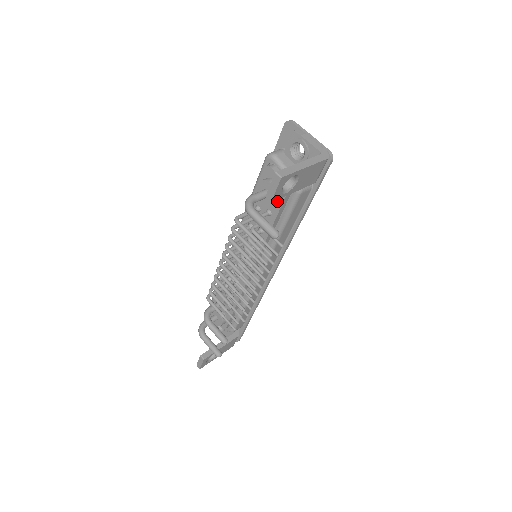
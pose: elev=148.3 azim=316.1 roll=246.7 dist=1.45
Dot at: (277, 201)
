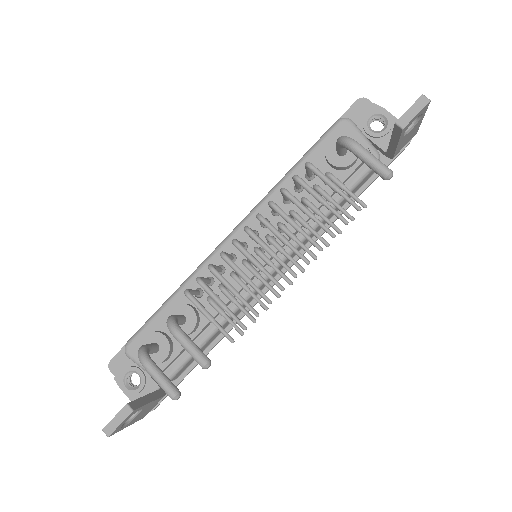
Dot at: (353, 163)
